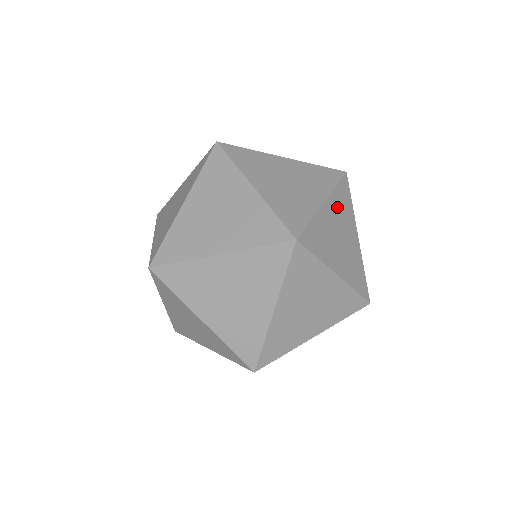
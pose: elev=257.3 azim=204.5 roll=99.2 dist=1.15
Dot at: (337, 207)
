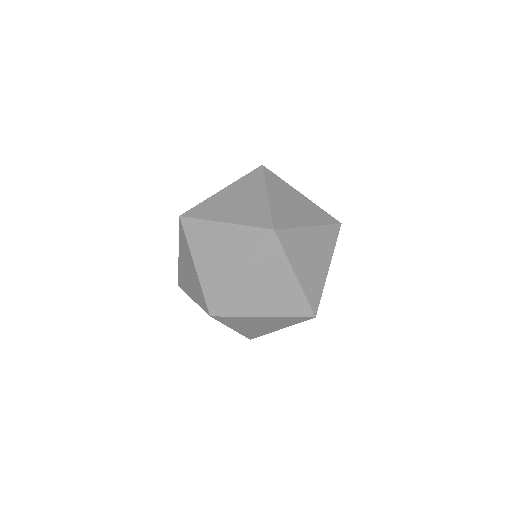
Dot at: (320, 237)
